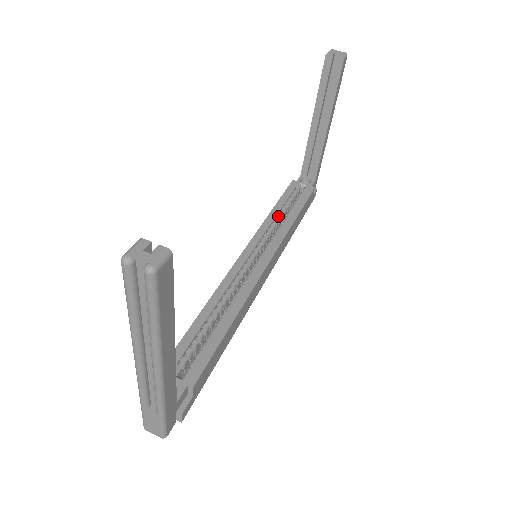
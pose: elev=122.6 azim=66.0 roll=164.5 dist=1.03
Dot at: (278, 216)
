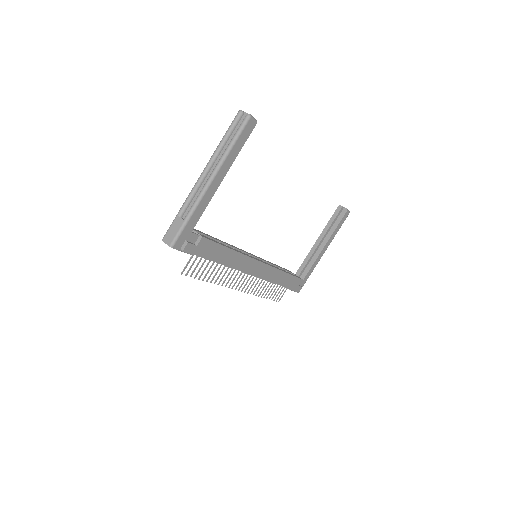
Dot at: (275, 266)
